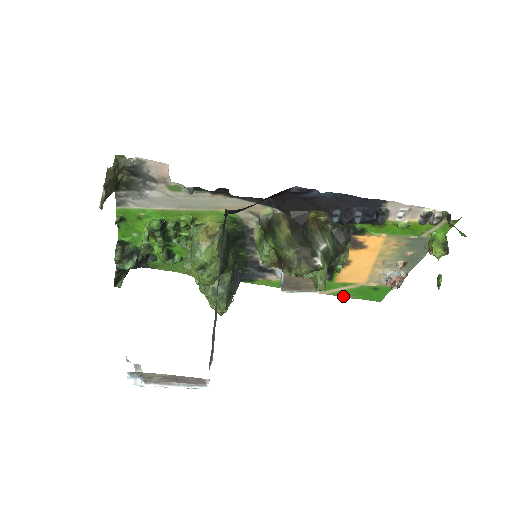
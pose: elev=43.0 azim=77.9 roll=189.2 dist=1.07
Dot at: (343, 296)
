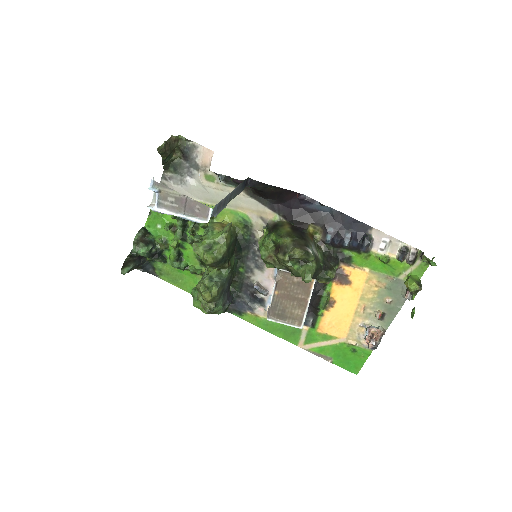
Dot at: (322, 357)
